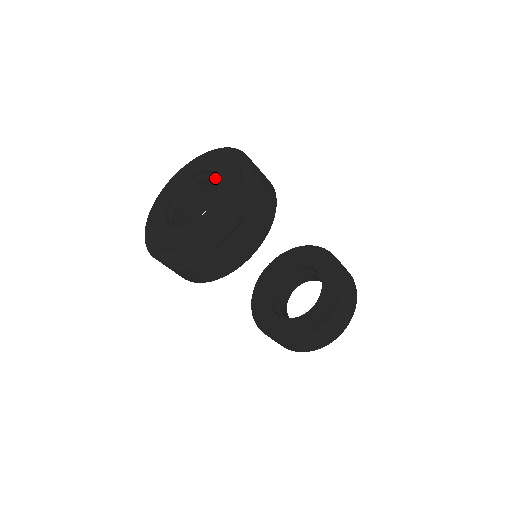
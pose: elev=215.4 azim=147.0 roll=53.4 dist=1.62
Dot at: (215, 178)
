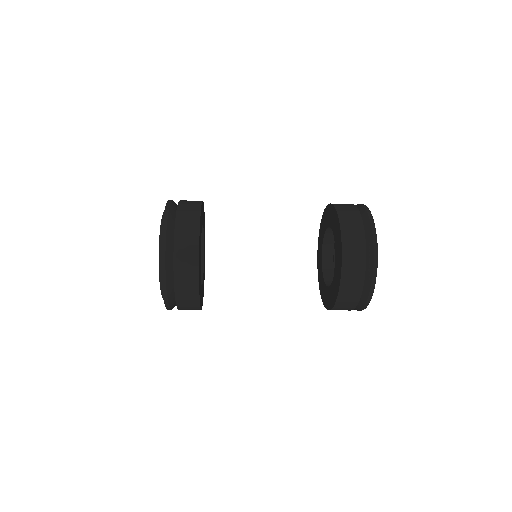
Dot at: occluded
